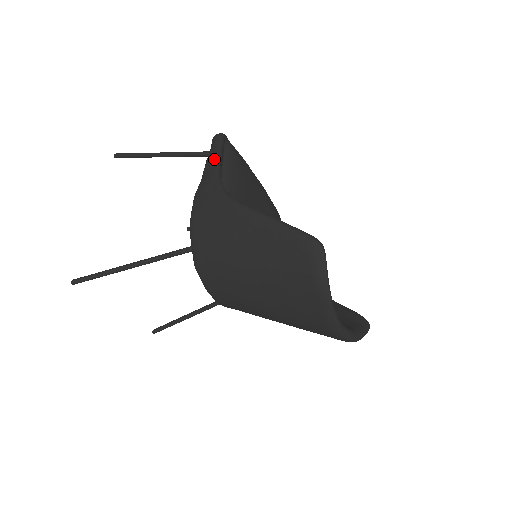
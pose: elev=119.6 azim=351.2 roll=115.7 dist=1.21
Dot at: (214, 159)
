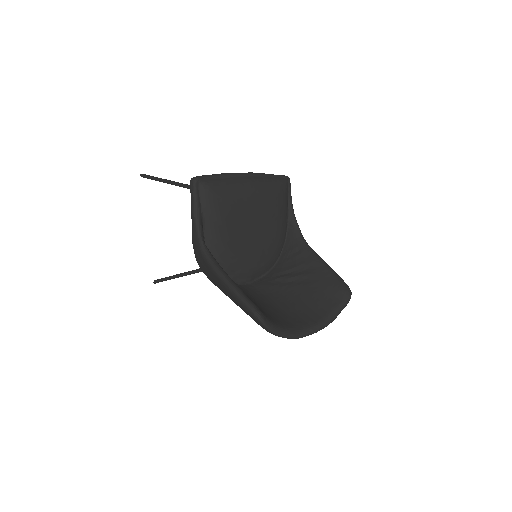
Dot at: (193, 213)
